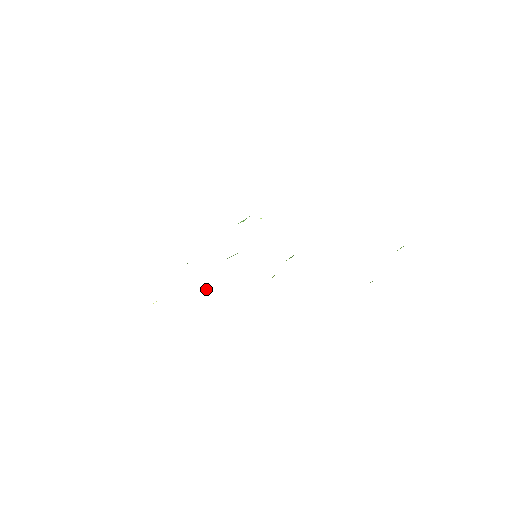
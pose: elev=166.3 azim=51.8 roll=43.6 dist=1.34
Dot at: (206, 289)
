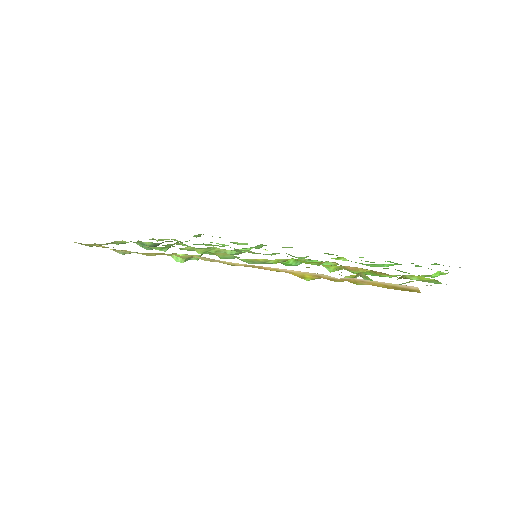
Dot at: occluded
